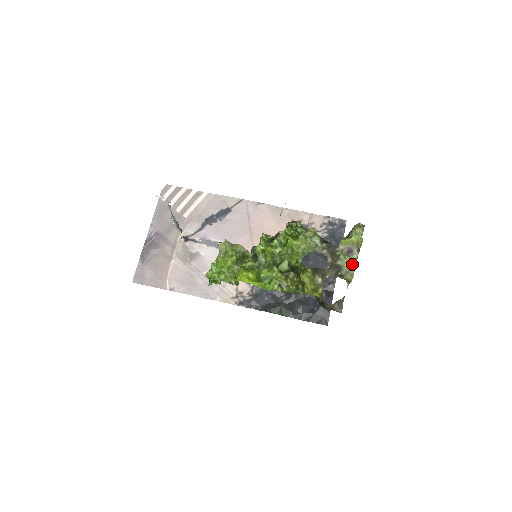
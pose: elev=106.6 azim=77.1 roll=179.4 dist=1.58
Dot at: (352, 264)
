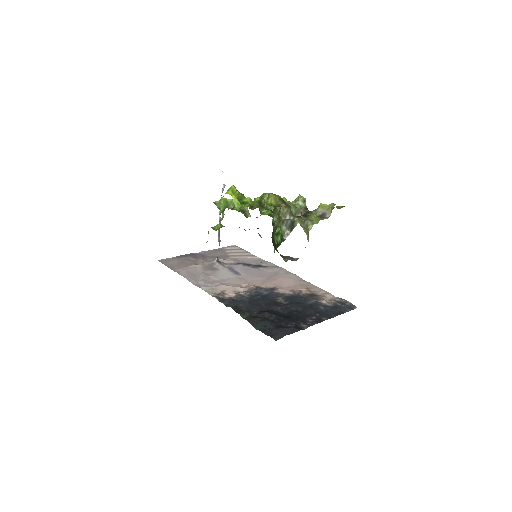
Dot at: (319, 220)
